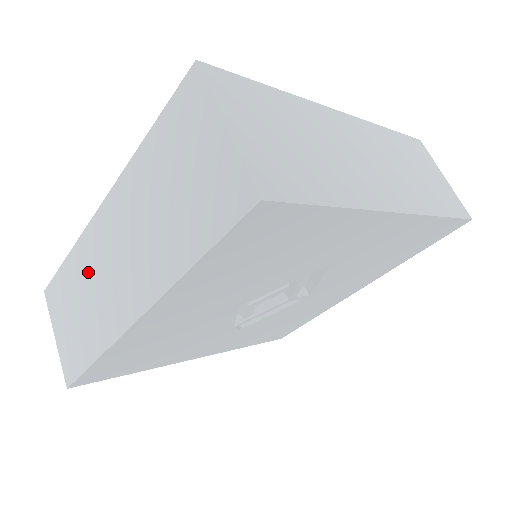
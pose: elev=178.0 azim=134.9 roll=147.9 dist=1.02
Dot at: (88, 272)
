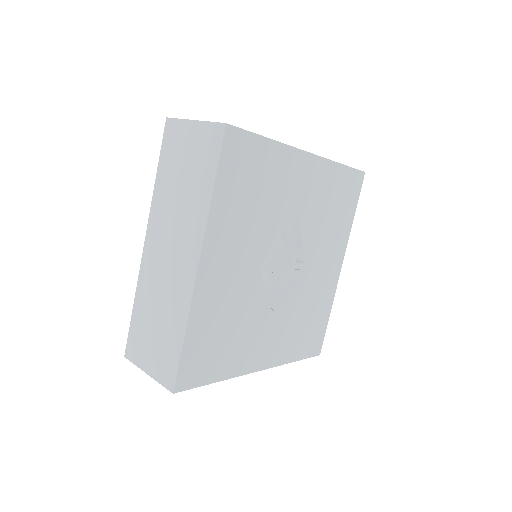
Dot at: (153, 289)
